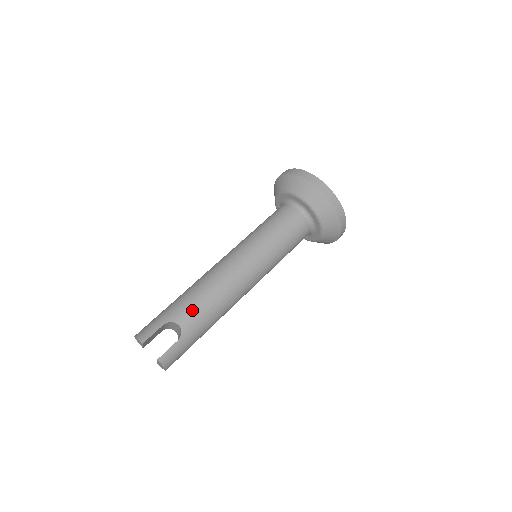
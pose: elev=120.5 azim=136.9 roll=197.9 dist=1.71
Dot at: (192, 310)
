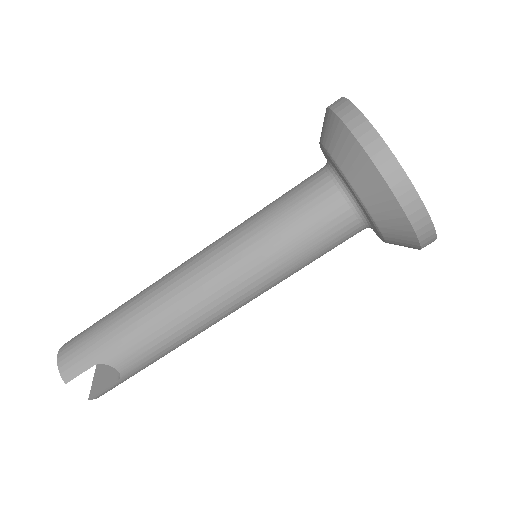
Dot at: (136, 353)
